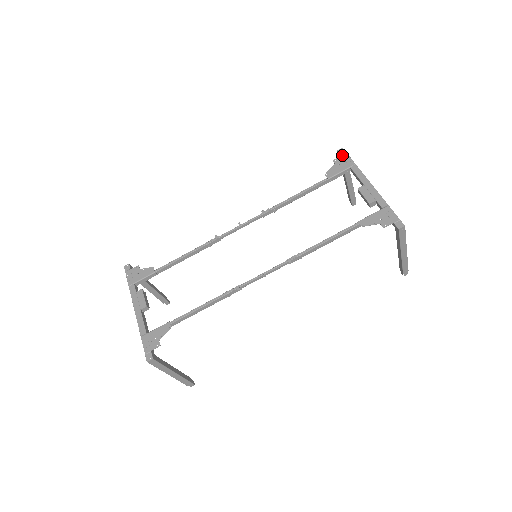
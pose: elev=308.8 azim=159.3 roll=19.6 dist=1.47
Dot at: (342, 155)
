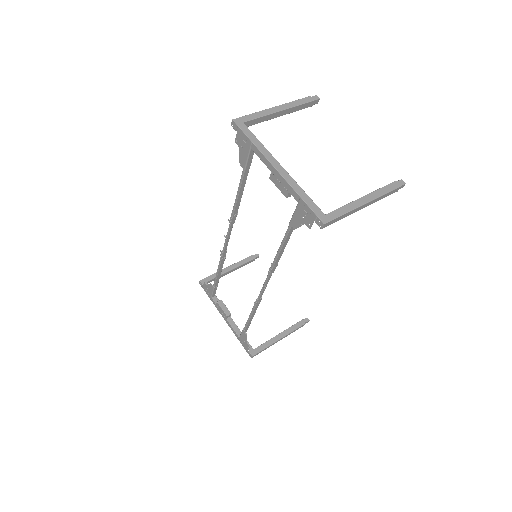
Dot at: (237, 132)
